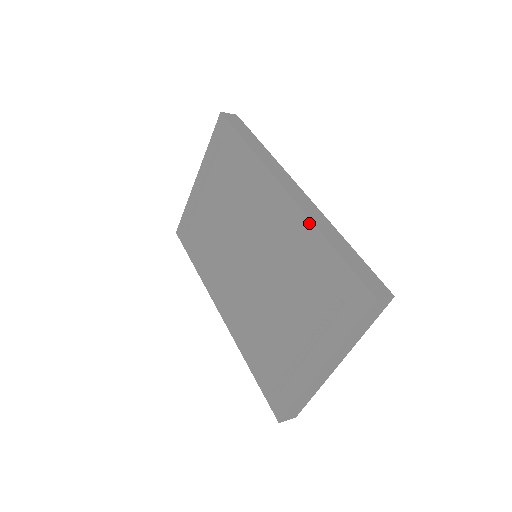
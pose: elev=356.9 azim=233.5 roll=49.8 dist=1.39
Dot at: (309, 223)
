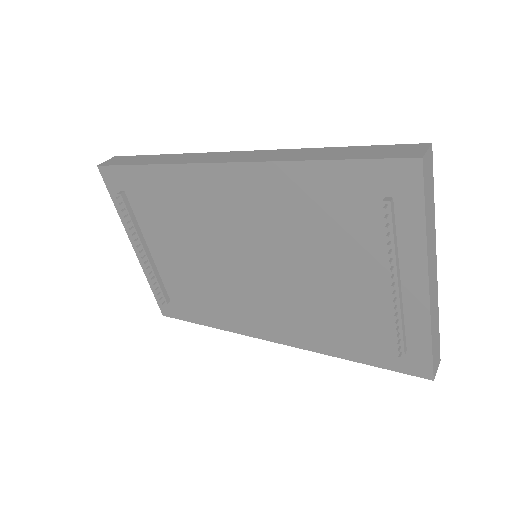
Dot at: (279, 166)
